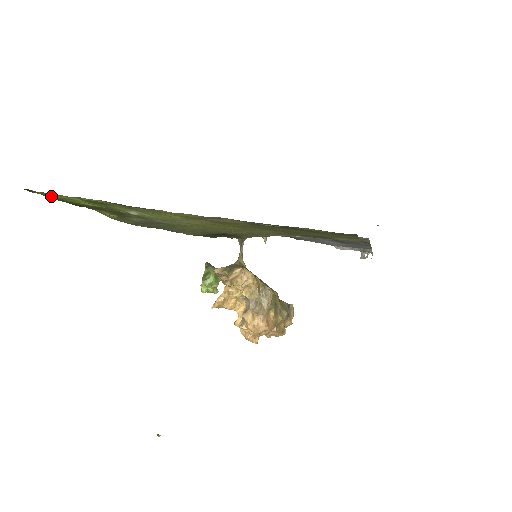
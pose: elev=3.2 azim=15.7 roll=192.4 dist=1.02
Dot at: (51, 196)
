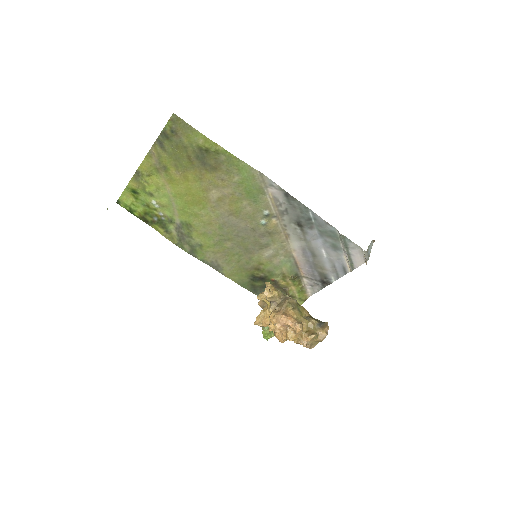
Dot at: (127, 207)
